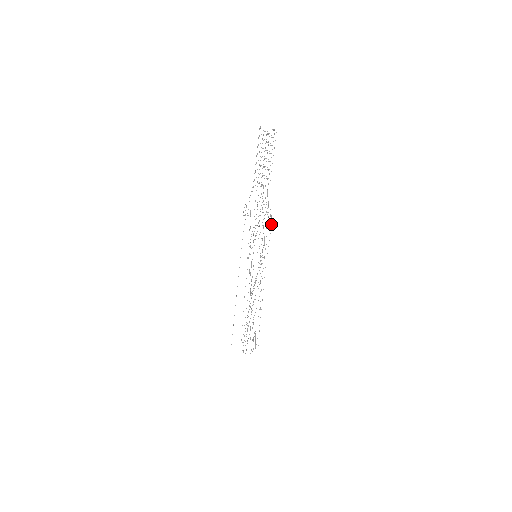
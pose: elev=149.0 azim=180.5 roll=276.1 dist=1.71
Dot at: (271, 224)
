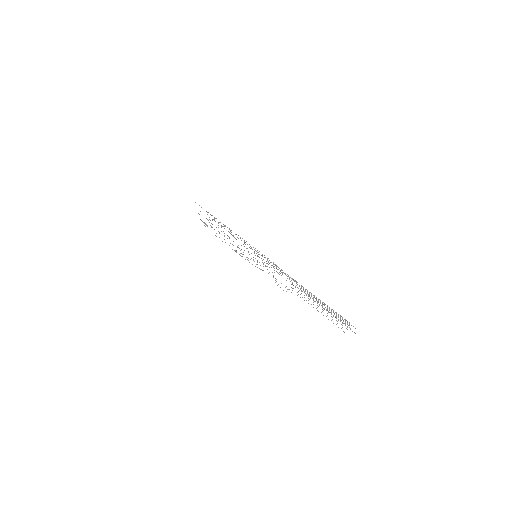
Dot at: occluded
